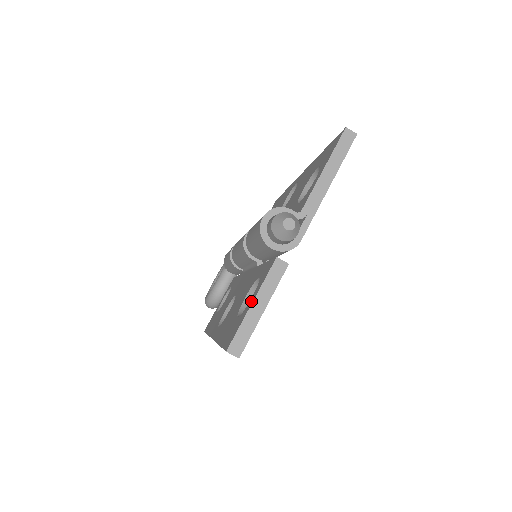
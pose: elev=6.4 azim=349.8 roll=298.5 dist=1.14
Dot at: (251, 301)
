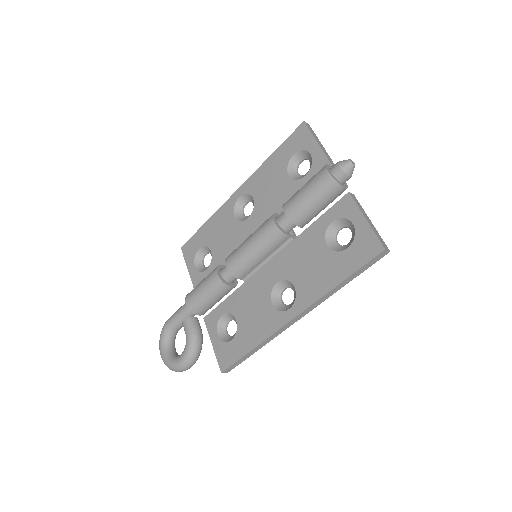
Dot at: (361, 222)
